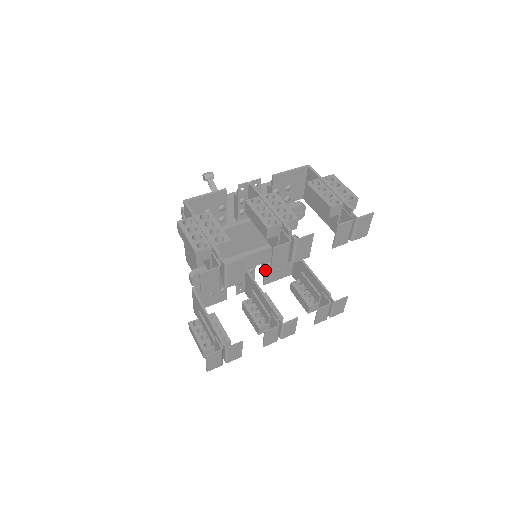
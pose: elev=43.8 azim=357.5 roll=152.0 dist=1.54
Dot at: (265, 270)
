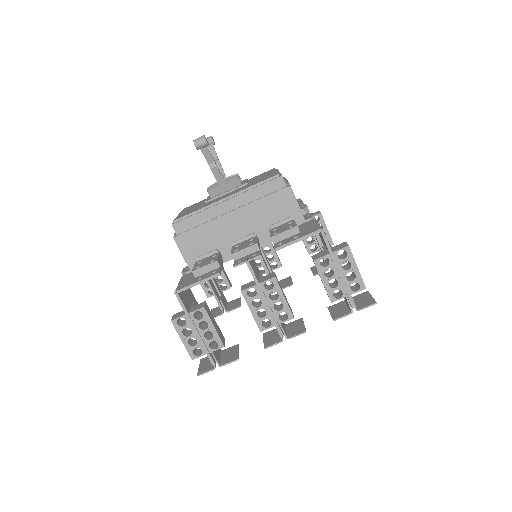
Dot at: occluded
